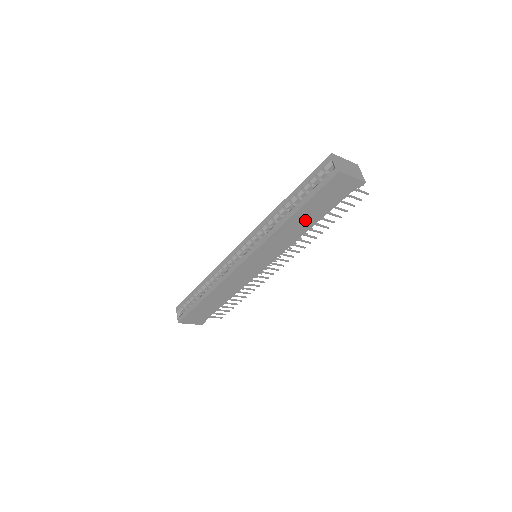
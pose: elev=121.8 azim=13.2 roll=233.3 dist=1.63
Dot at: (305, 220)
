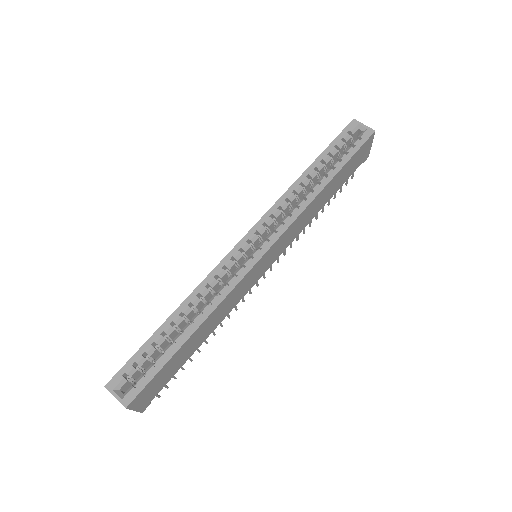
Dot at: (327, 194)
